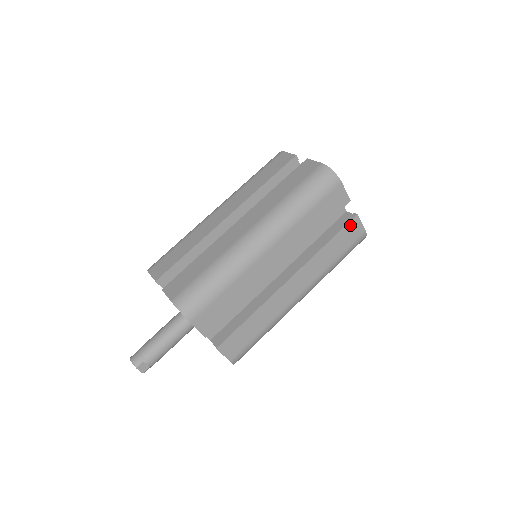
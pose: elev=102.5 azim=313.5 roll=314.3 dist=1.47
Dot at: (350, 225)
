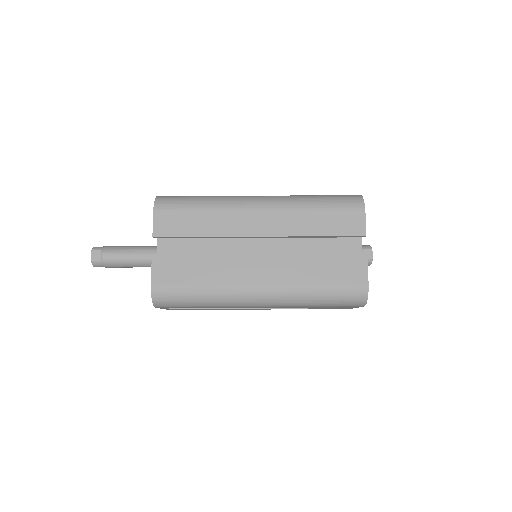
Dot at: (353, 261)
